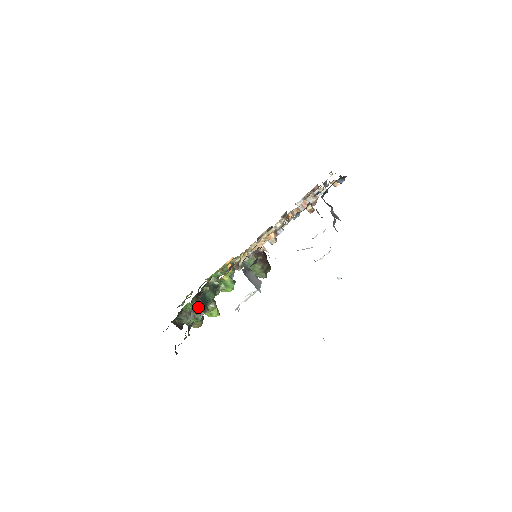
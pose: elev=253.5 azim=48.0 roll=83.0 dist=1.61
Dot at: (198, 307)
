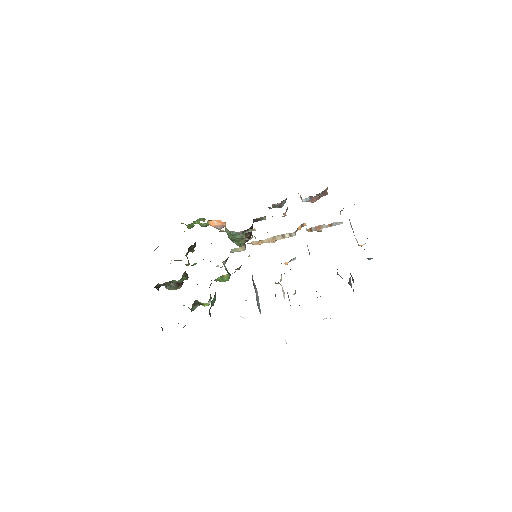
Dot at: (196, 302)
